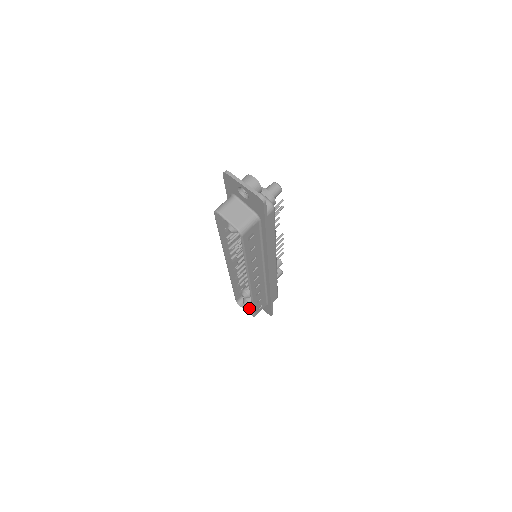
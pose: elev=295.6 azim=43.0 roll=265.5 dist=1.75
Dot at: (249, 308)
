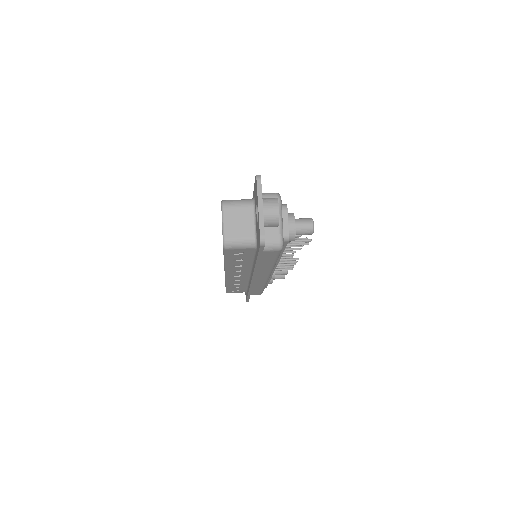
Dot at: occluded
